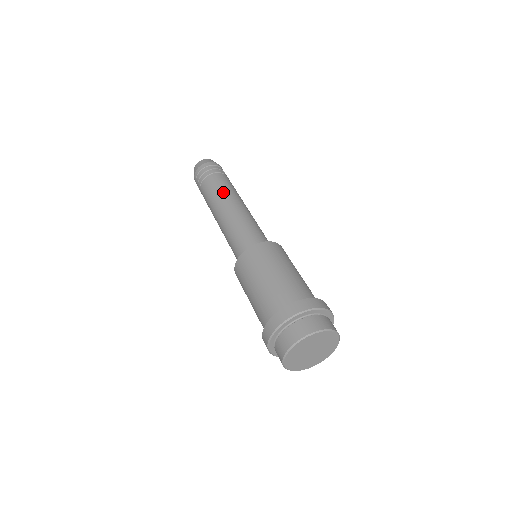
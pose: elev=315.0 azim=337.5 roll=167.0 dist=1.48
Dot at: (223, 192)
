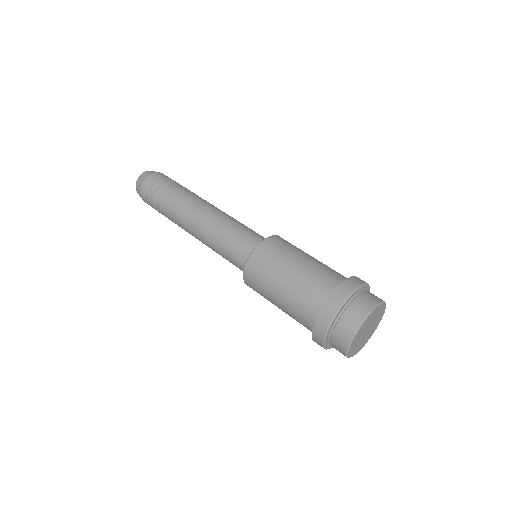
Dot at: (190, 199)
